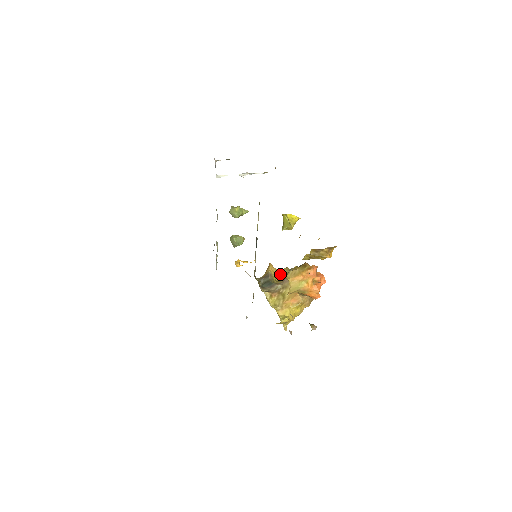
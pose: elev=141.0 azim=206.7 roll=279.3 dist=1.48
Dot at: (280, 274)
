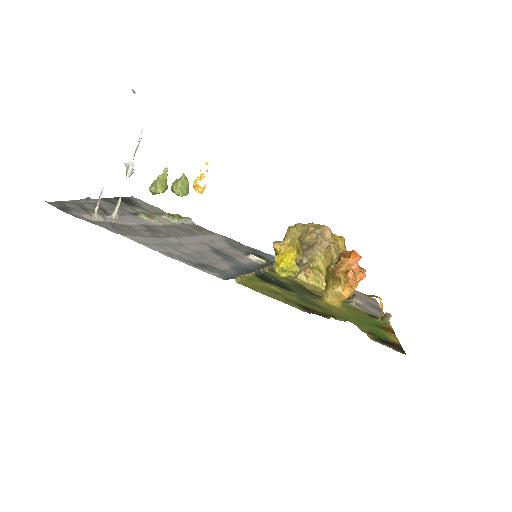
Dot at: (291, 243)
